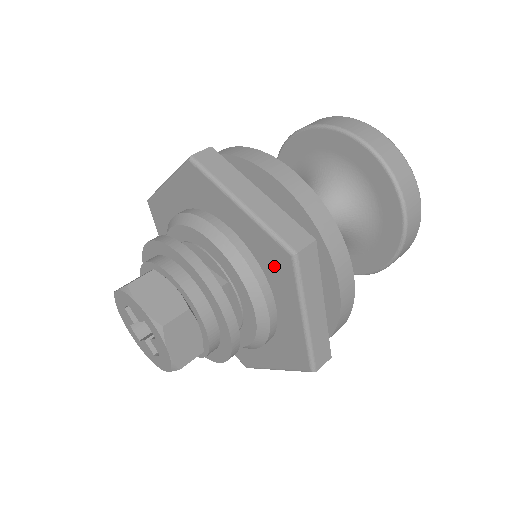
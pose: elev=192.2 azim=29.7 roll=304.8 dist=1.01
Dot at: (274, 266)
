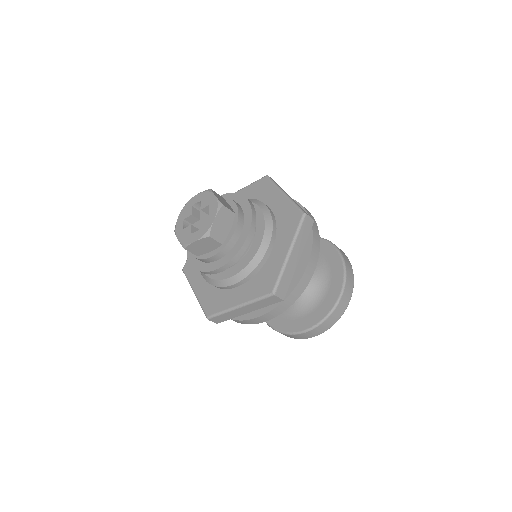
Dot at: (287, 223)
